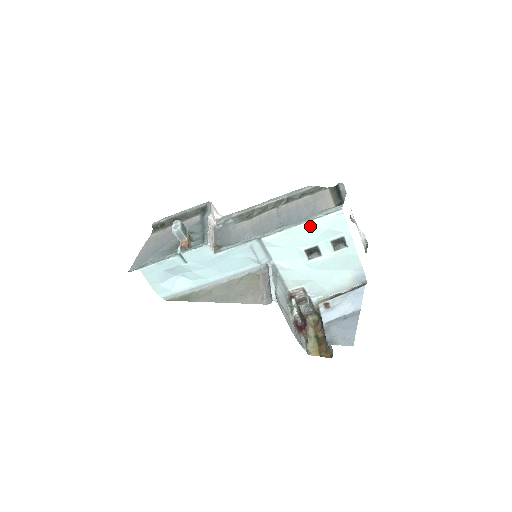
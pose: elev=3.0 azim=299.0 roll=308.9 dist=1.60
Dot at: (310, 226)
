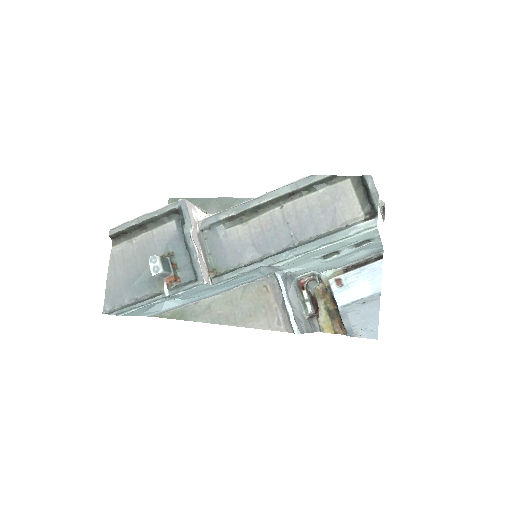
Dot at: (333, 245)
